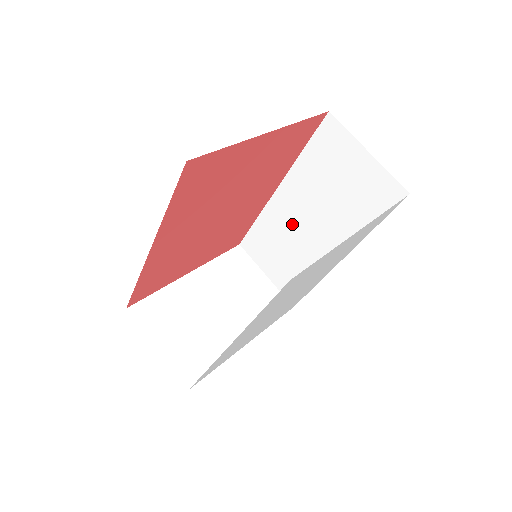
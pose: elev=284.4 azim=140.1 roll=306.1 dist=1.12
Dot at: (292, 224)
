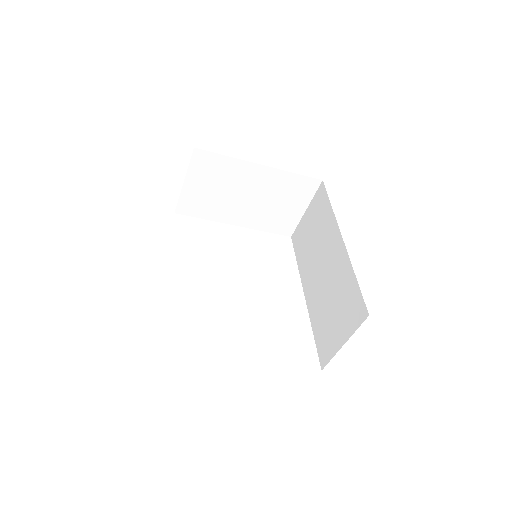
Dot at: (324, 250)
